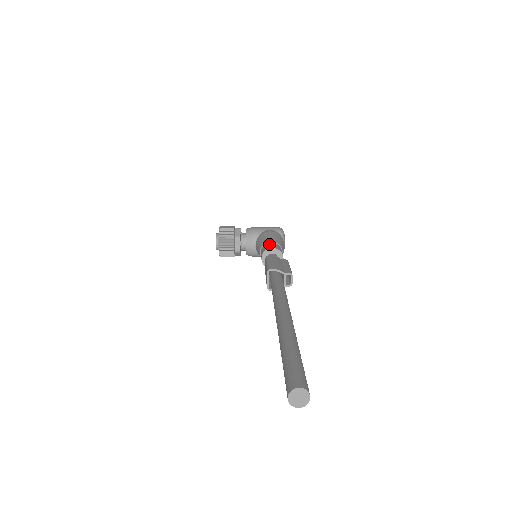
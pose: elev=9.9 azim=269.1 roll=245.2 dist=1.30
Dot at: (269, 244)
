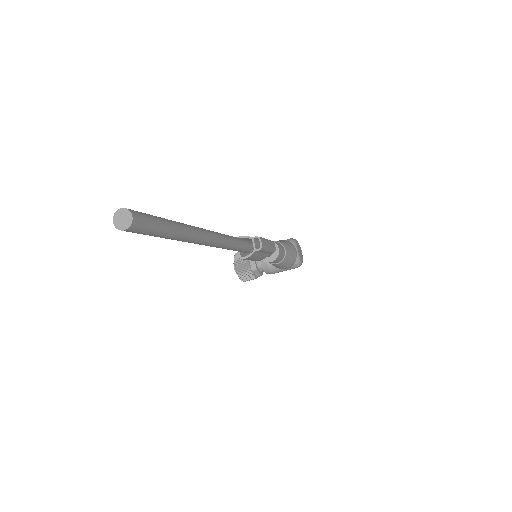
Dot at: occluded
